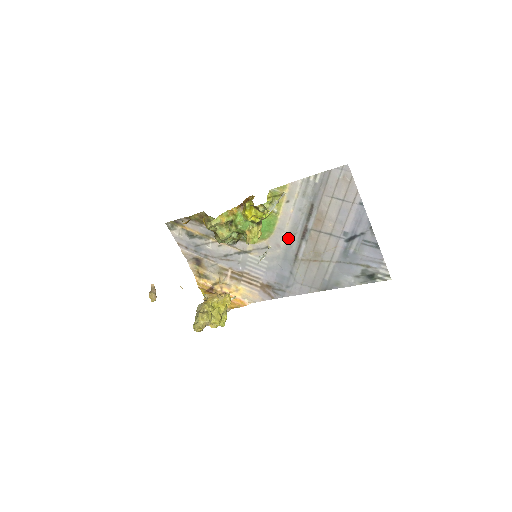
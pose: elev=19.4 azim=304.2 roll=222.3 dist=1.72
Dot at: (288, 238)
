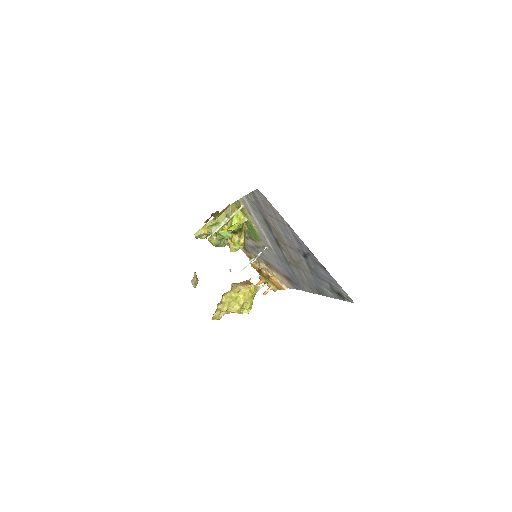
Dot at: (271, 243)
